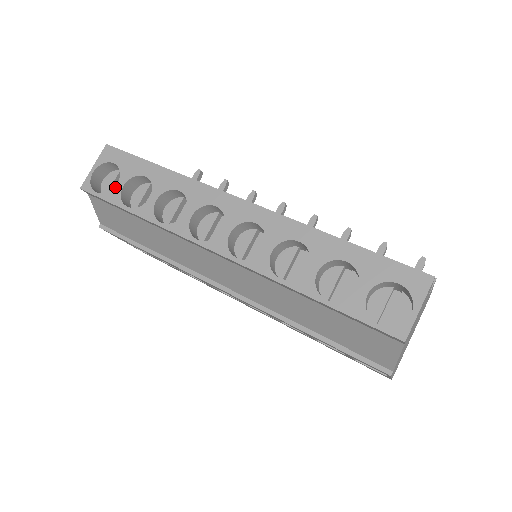
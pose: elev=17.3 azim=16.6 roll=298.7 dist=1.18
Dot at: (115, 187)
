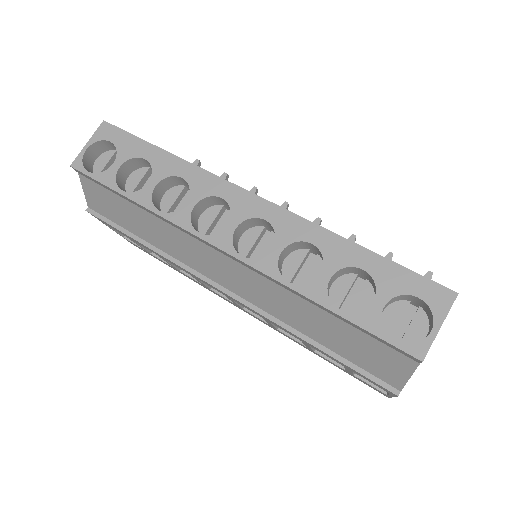
Dot at: (110, 168)
